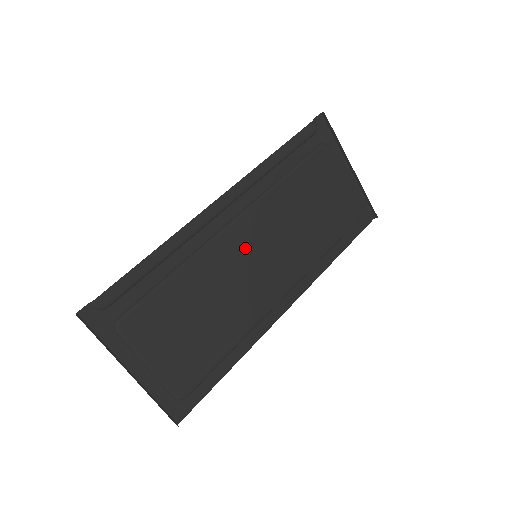
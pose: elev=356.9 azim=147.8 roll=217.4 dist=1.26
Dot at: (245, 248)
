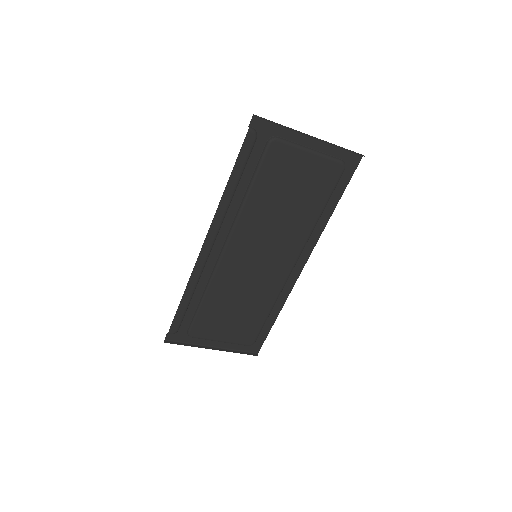
Dot at: (244, 258)
